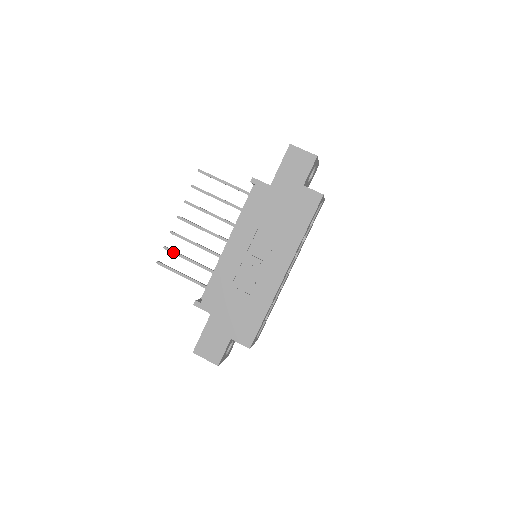
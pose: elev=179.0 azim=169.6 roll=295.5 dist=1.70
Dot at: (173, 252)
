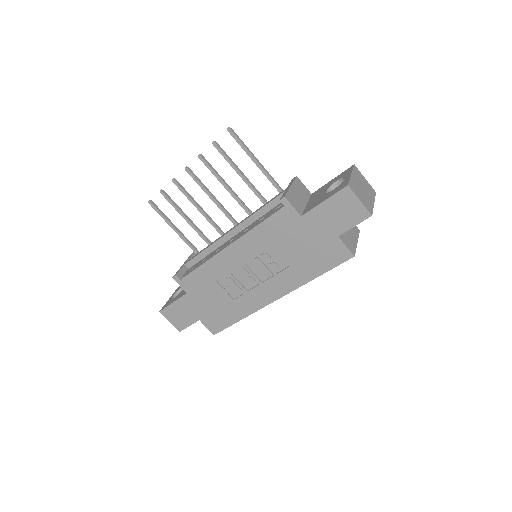
Dot at: (169, 201)
